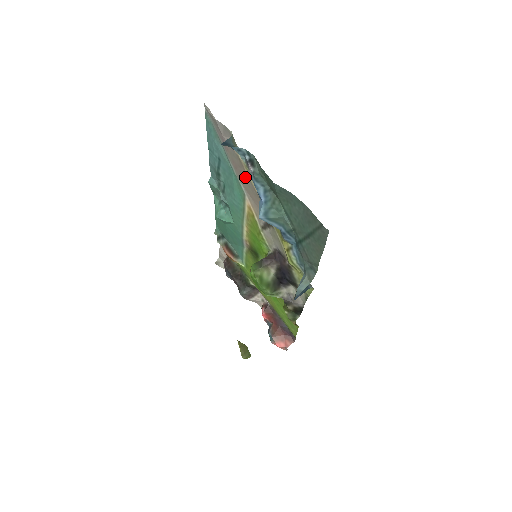
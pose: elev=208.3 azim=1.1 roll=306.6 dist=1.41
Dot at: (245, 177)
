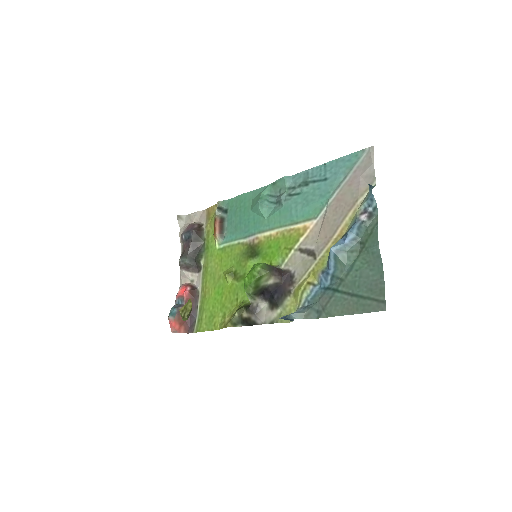
Dot at: (342, 213)
